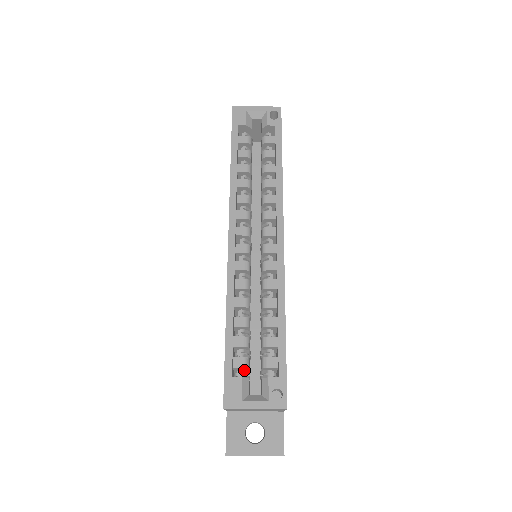
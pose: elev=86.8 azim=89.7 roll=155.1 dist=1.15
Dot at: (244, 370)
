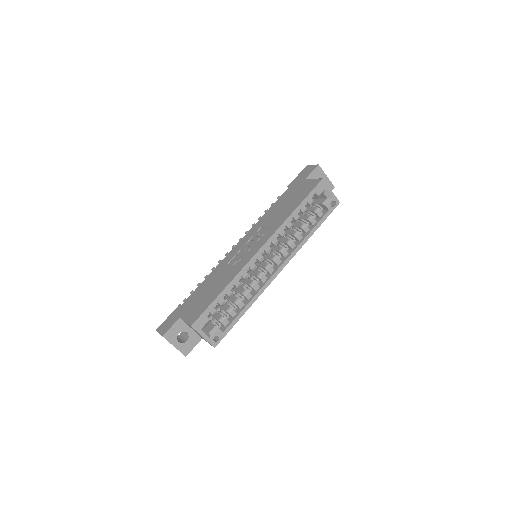
Dot at: (210, 314)
